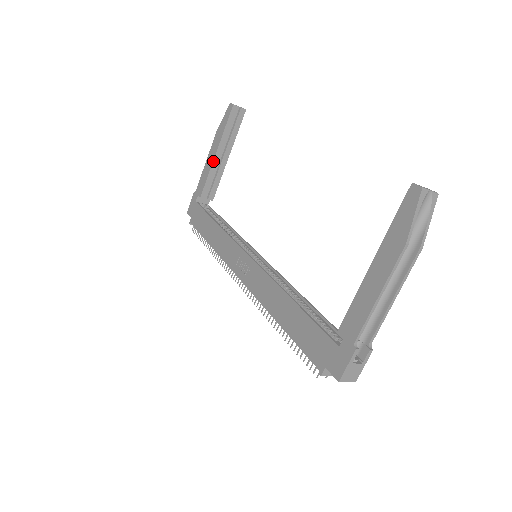
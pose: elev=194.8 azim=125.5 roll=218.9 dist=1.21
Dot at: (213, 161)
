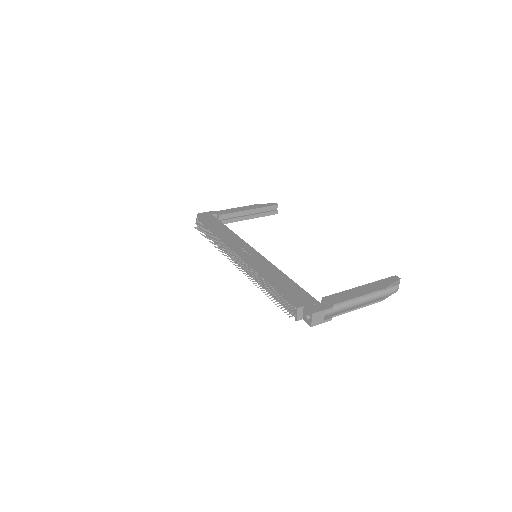
Dot at: (244, 211)
